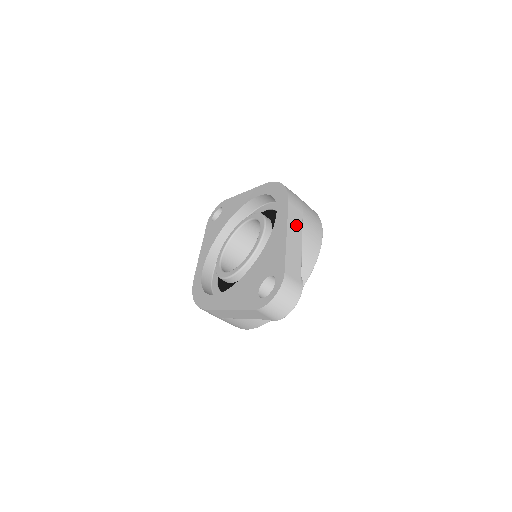
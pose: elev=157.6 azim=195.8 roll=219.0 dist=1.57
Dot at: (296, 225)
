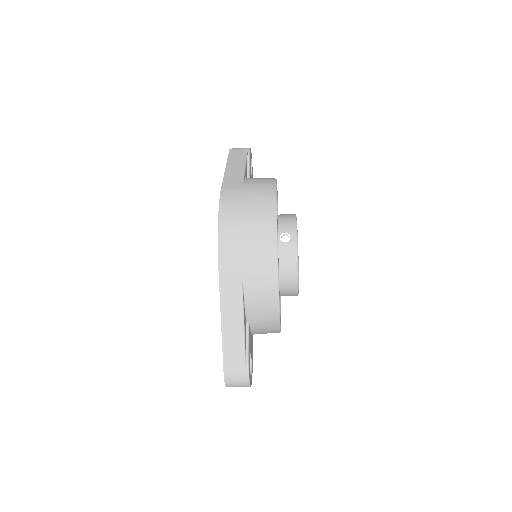
Dot at: (233, 296)
